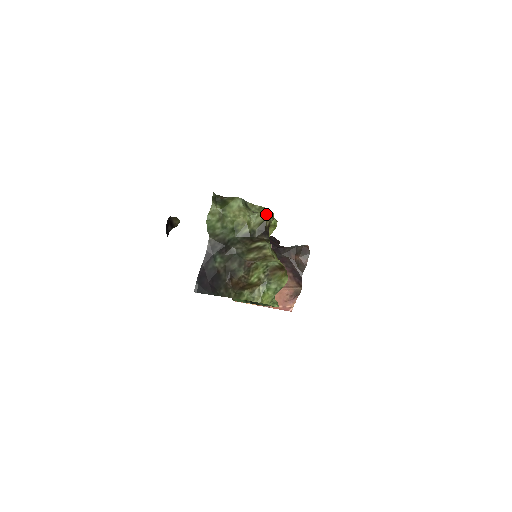
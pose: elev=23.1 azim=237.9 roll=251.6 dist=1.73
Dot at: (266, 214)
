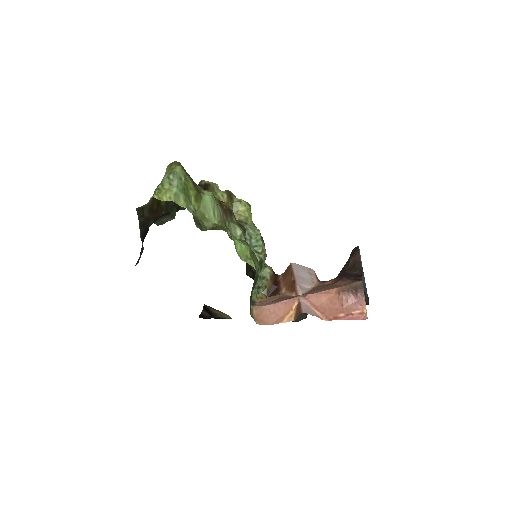
Dot at: occluded
